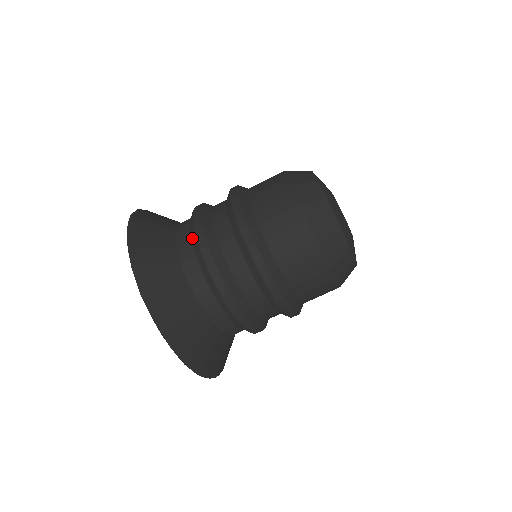
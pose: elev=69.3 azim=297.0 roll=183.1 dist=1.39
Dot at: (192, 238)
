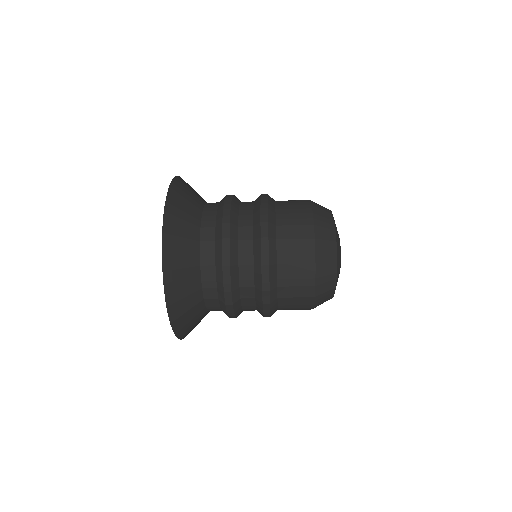
Dot at: (217, 273)
